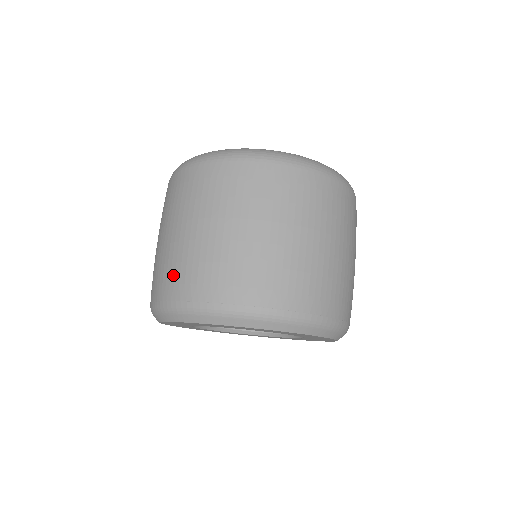
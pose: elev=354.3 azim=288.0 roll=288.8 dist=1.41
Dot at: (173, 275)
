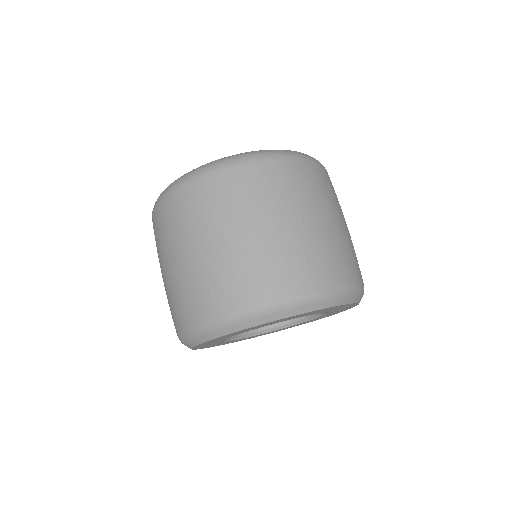
Dot at: (178, 306)
